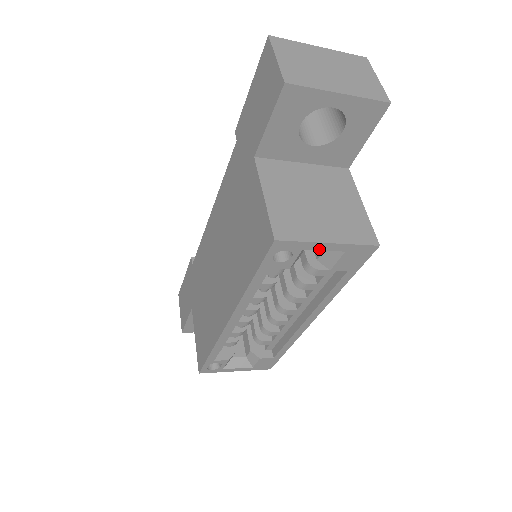
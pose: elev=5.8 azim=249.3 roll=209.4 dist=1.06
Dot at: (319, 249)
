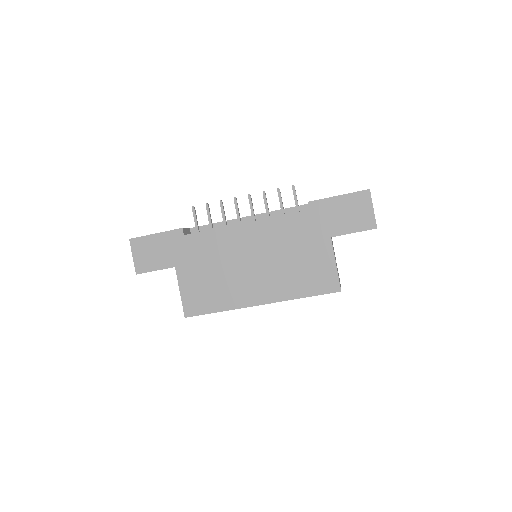
Dot at: occluded
